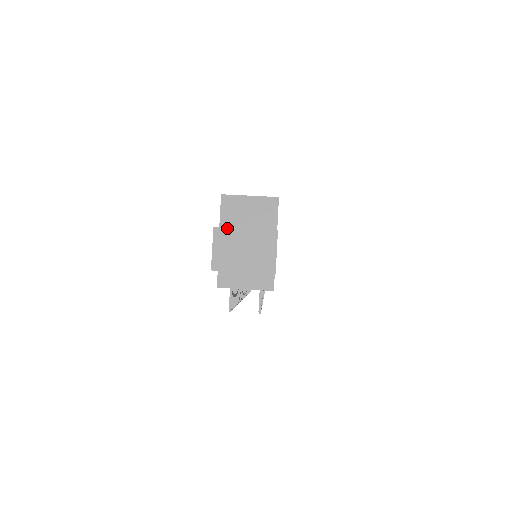
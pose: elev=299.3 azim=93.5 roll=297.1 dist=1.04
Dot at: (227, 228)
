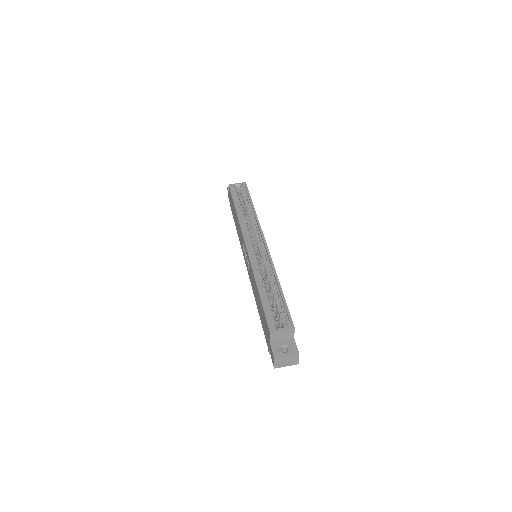
Dot at: (280, 358)
